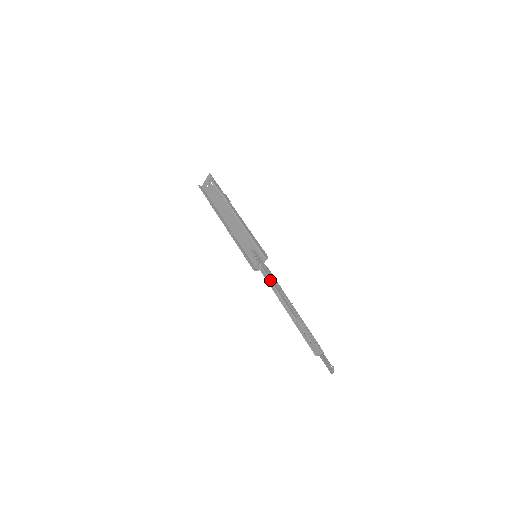
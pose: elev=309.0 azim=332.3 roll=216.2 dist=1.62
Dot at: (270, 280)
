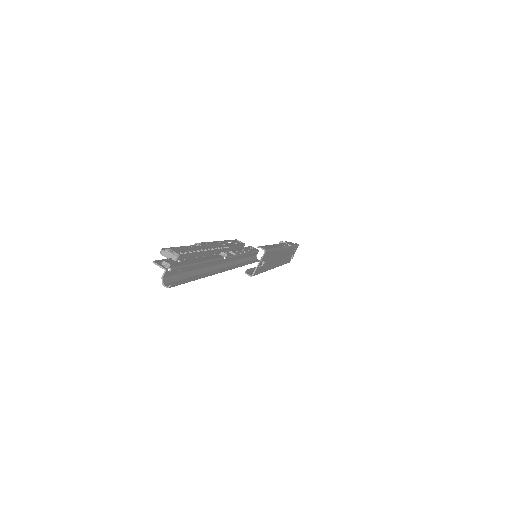
Dot at: (226, 240)
